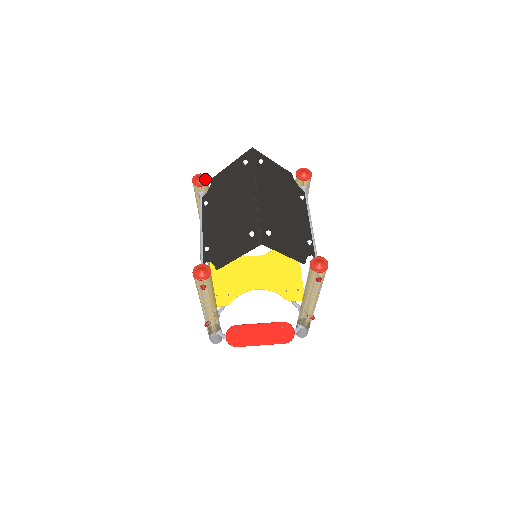
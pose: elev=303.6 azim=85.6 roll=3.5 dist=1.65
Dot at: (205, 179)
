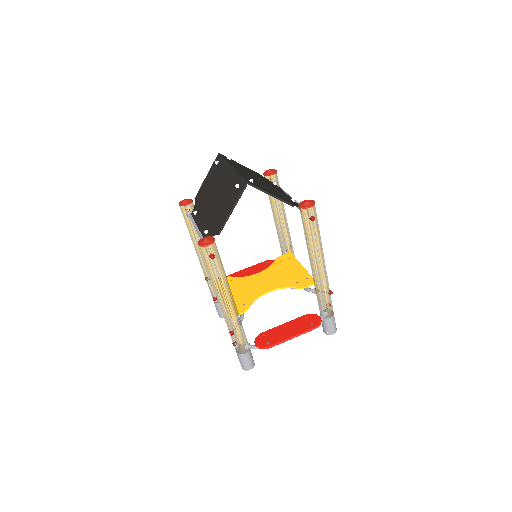
Dot at: (189, 200)
